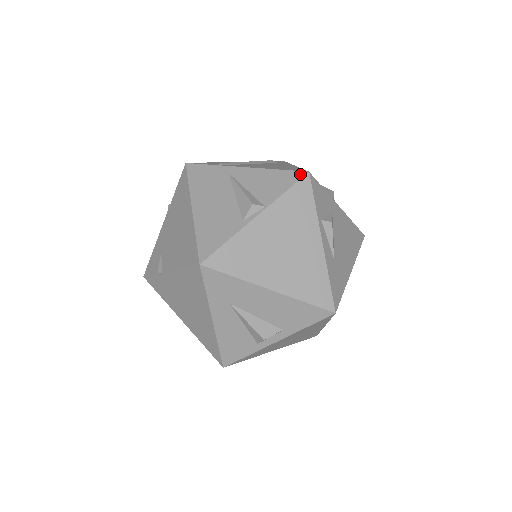
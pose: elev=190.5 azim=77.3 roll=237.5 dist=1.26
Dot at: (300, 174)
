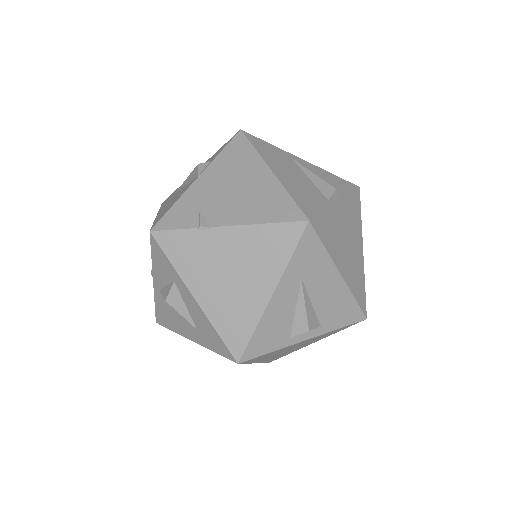
Dot at: (354, 185)
